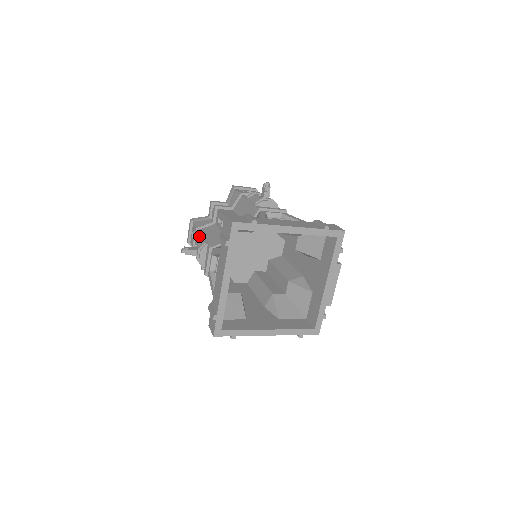
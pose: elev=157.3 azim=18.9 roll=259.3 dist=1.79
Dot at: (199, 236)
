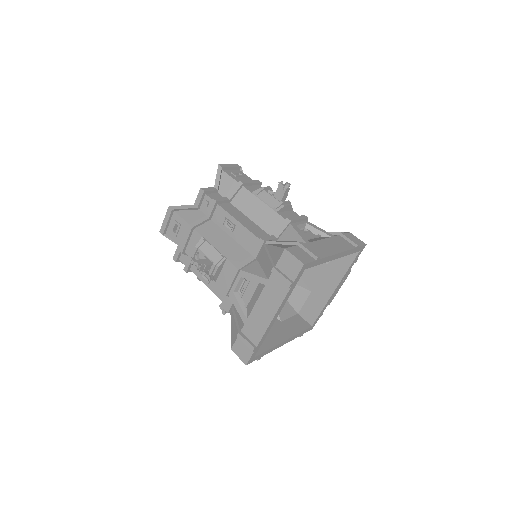
Dot at: (203, 242)
